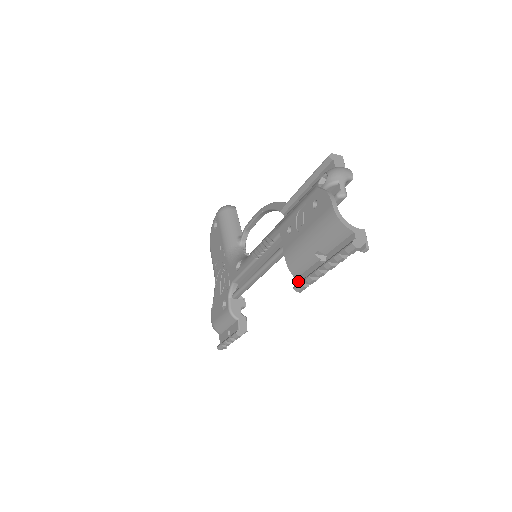
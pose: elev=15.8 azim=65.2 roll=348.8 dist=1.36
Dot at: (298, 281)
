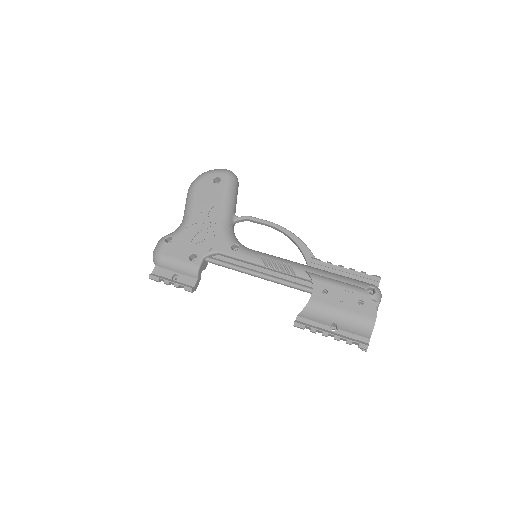
Dot at: (299, 319)
